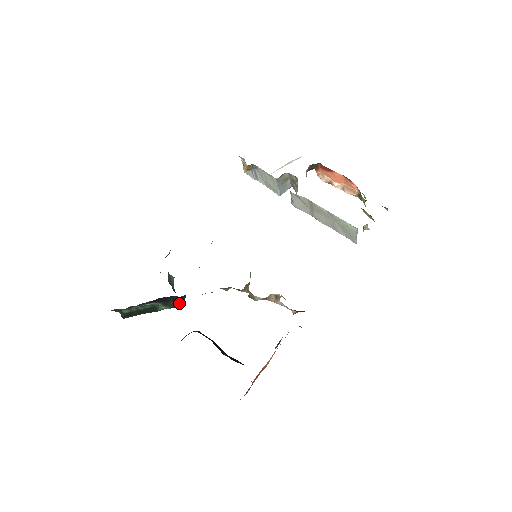
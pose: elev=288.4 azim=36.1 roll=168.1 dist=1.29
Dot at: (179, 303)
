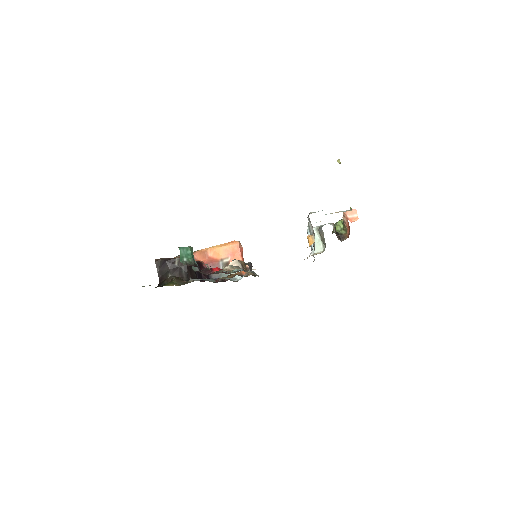
Dot at: occluded
